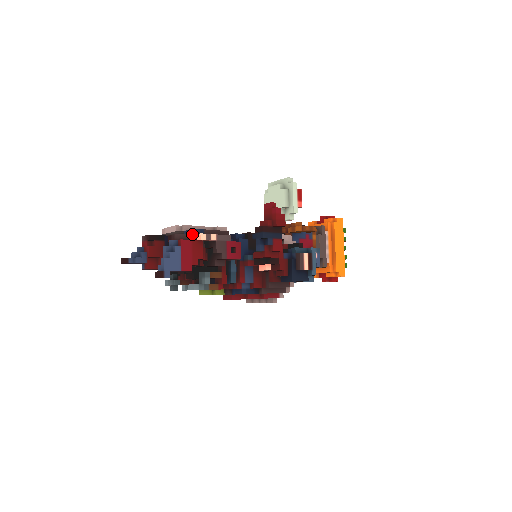
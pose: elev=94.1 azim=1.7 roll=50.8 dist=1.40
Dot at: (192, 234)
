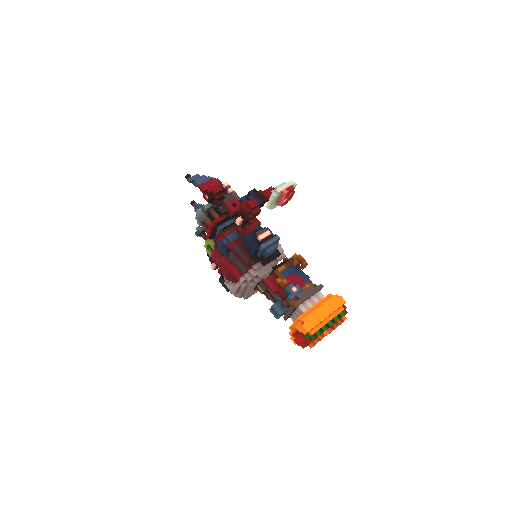
Dot at: occluded
